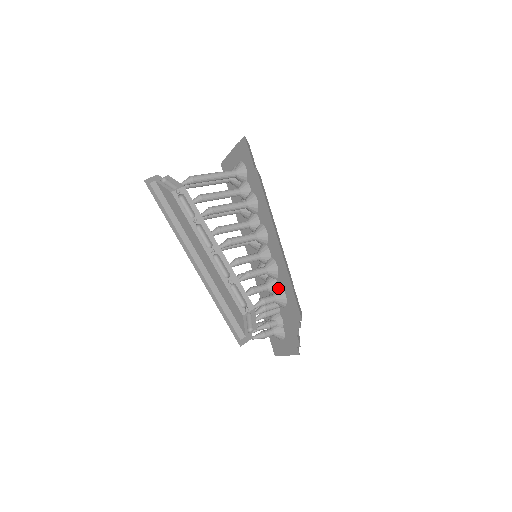
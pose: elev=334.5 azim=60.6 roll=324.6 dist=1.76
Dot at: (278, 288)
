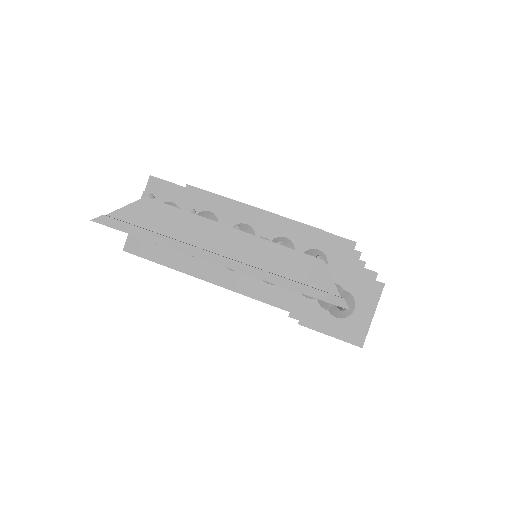
Dot at: occluded
